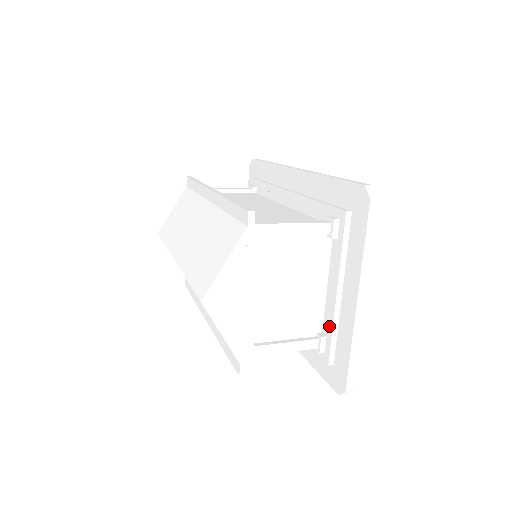
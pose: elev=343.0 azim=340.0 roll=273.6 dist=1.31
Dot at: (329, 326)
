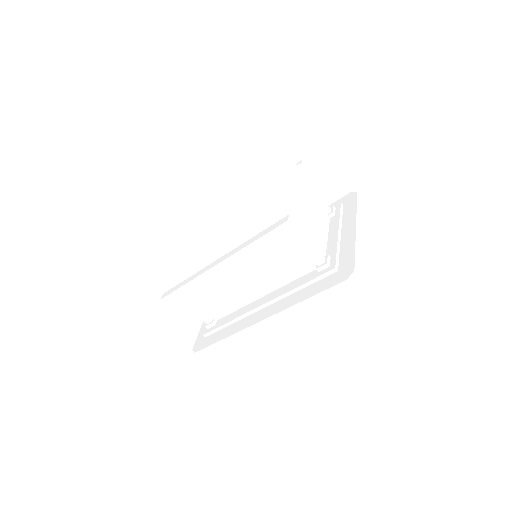
Dot at: (333, 250)
